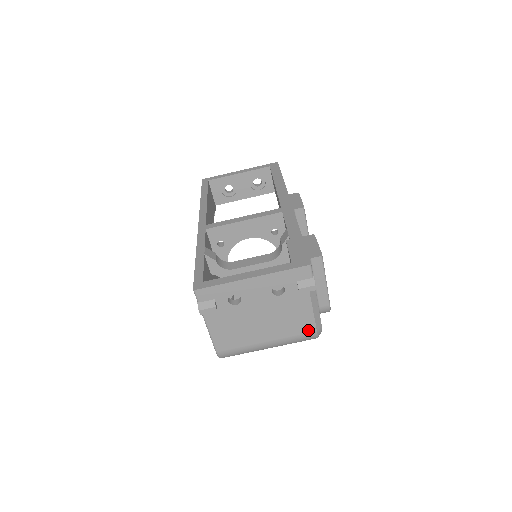
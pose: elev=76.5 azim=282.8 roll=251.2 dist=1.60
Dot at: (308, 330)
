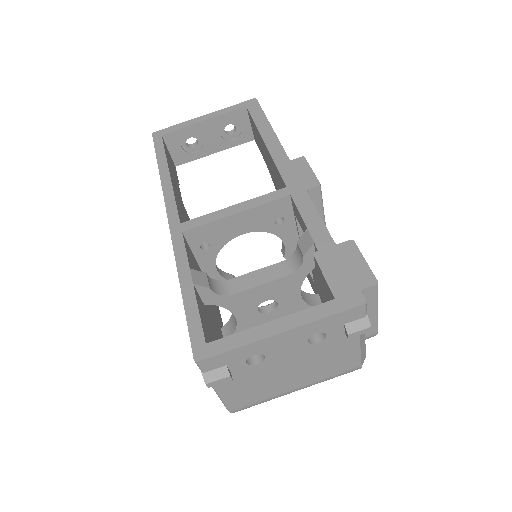
Dot at: (350, 367)
